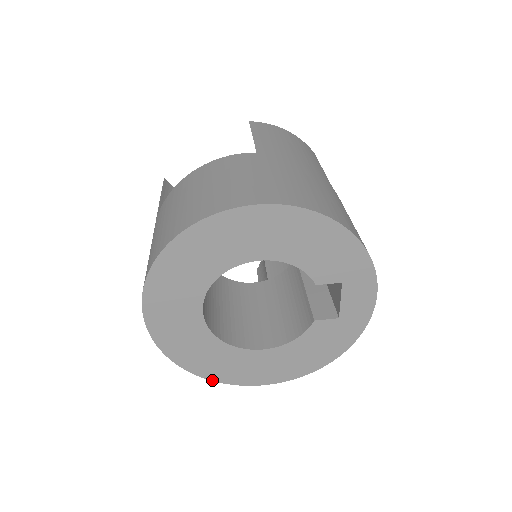
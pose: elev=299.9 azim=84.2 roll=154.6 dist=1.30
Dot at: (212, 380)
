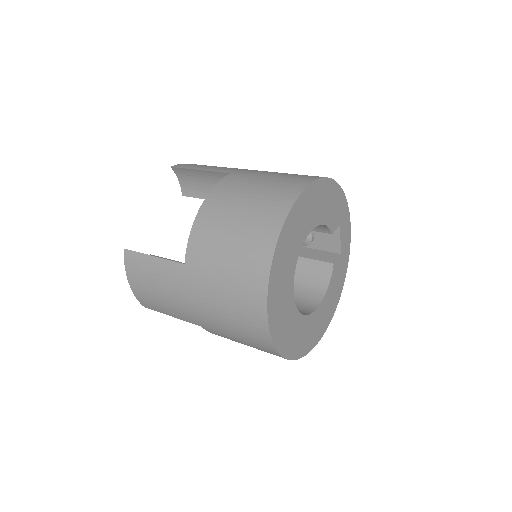
Dot at: occluded
